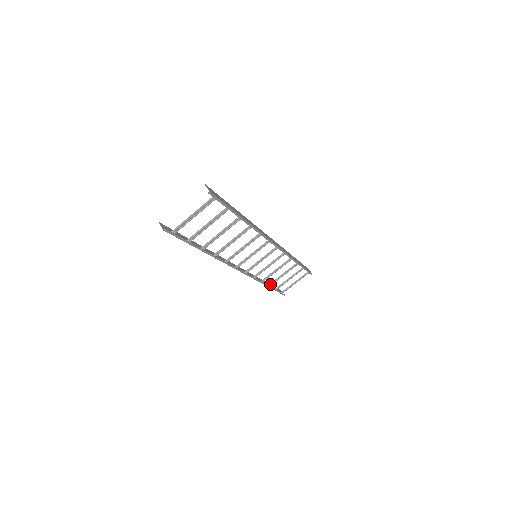
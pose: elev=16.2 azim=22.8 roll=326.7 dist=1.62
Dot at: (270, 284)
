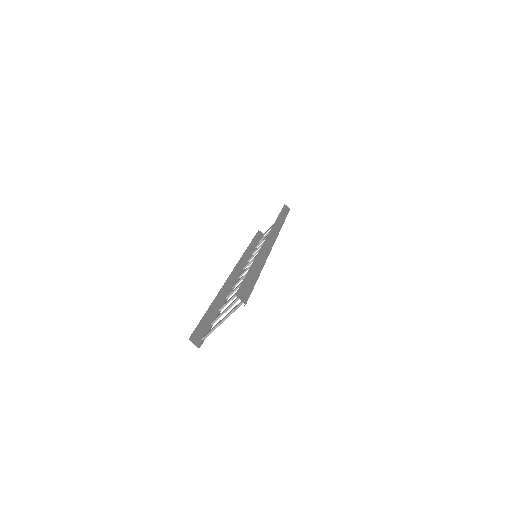
Dot at: occluded
